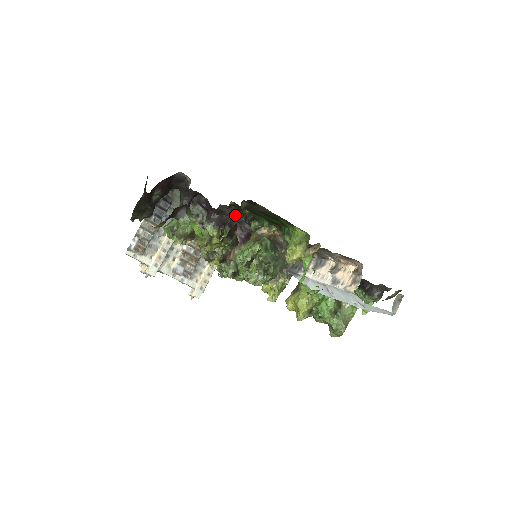
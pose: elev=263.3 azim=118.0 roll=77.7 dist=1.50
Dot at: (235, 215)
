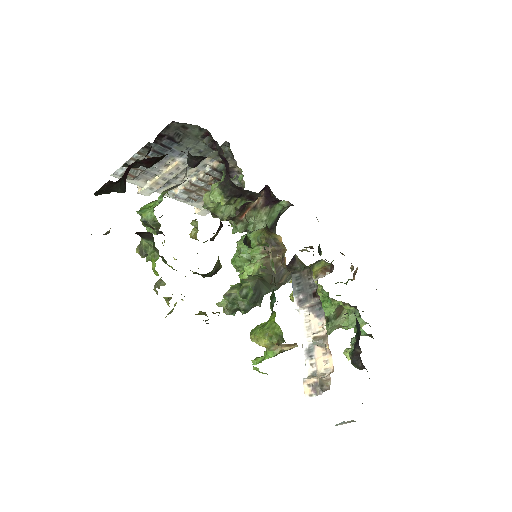
Dot at: occluded
